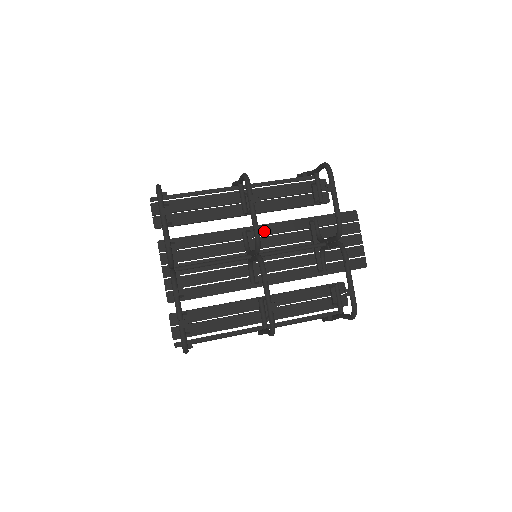
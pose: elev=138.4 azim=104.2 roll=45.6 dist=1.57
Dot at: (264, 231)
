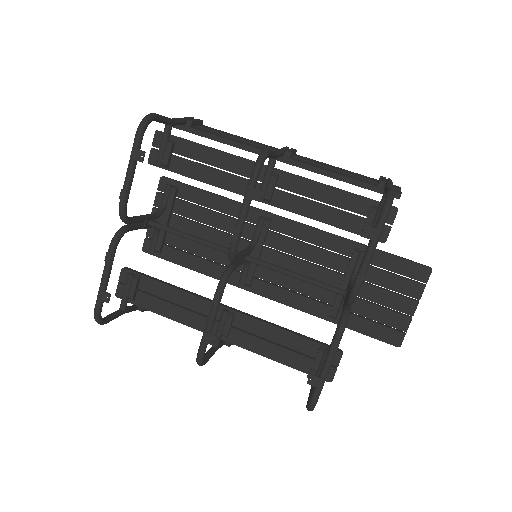
Dot at: (289, 229)
